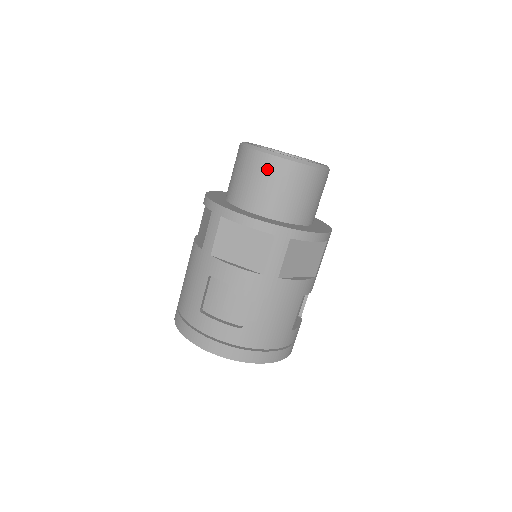
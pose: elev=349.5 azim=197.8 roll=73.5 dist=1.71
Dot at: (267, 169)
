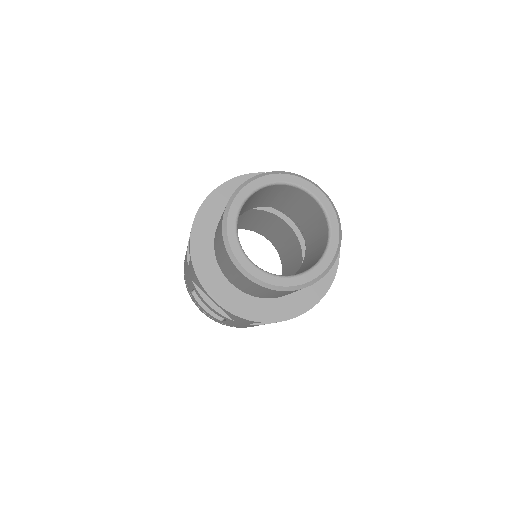
Dot at: (238, 275)
